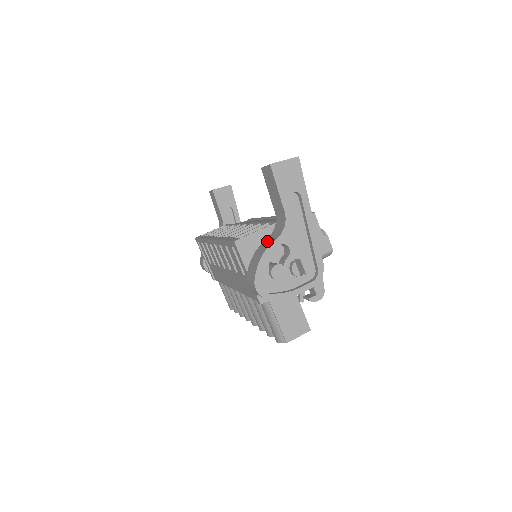
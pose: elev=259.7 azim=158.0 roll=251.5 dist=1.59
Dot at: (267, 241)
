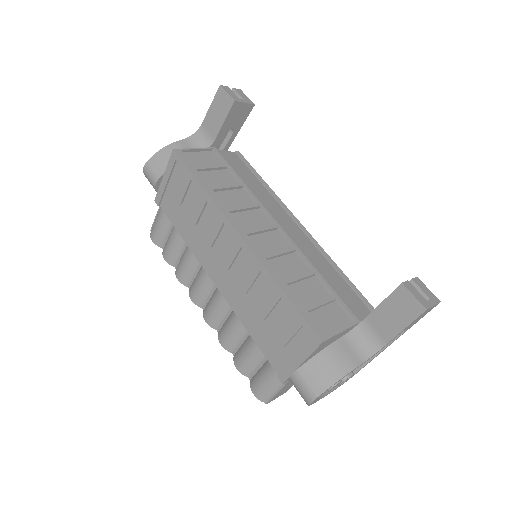
Dot at: (345, 350)
